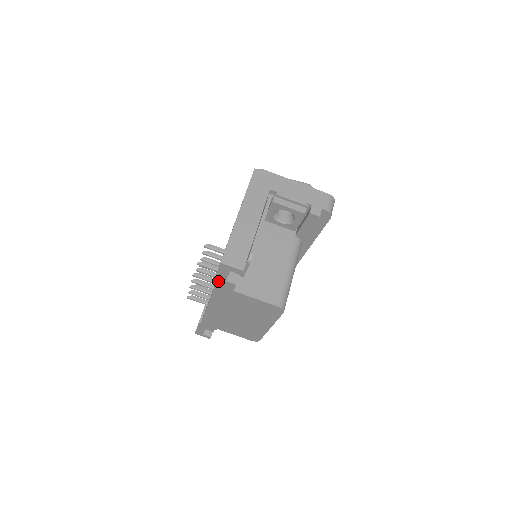
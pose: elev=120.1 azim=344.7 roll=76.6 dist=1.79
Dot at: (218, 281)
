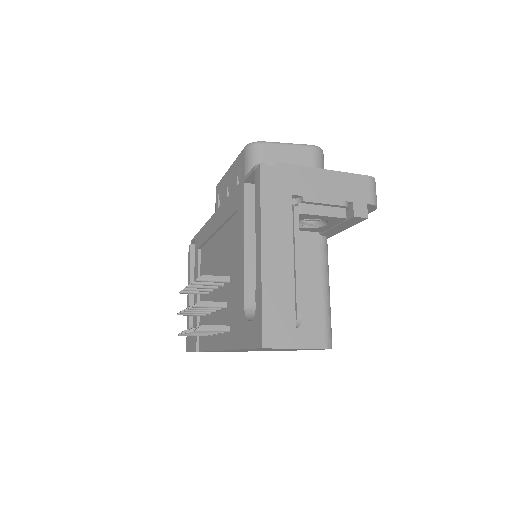
Dot at: occluded
